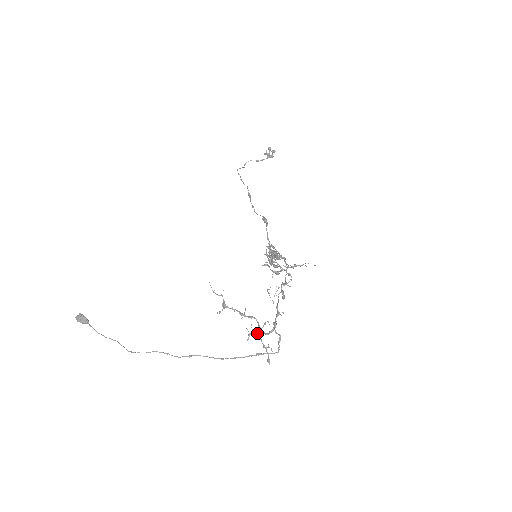
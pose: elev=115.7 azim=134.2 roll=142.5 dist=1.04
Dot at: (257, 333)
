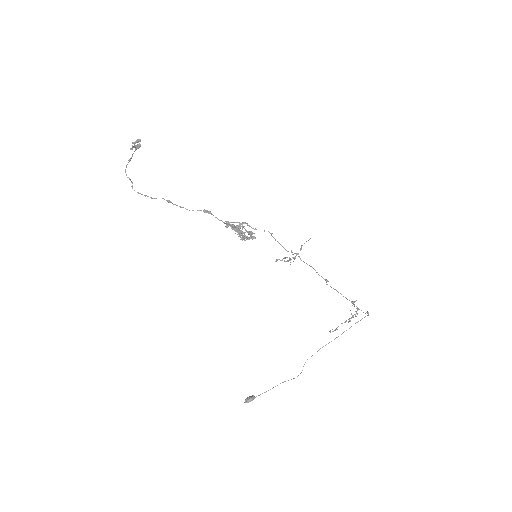
Dot at: occluded
